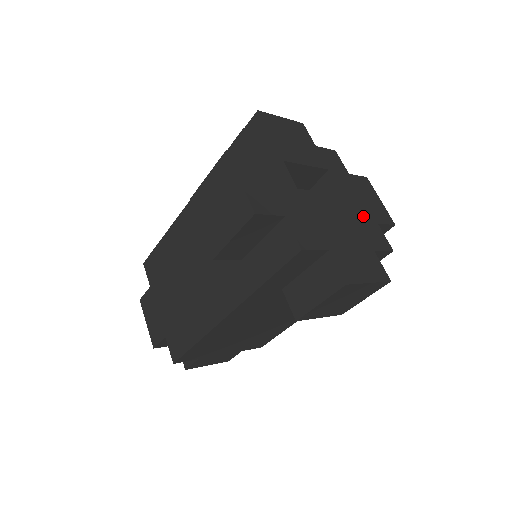
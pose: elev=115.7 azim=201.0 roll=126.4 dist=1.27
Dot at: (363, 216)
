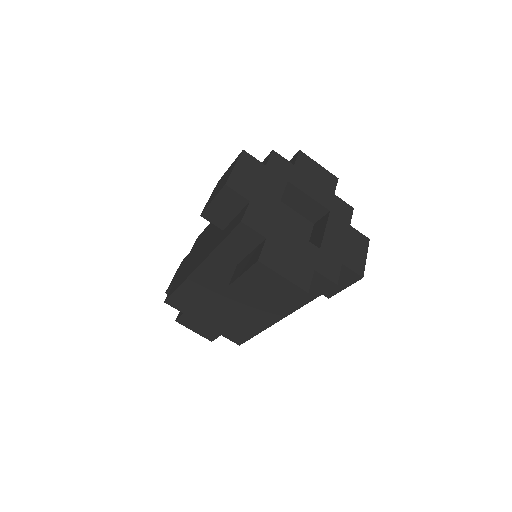
Dot at: (331, 250)
